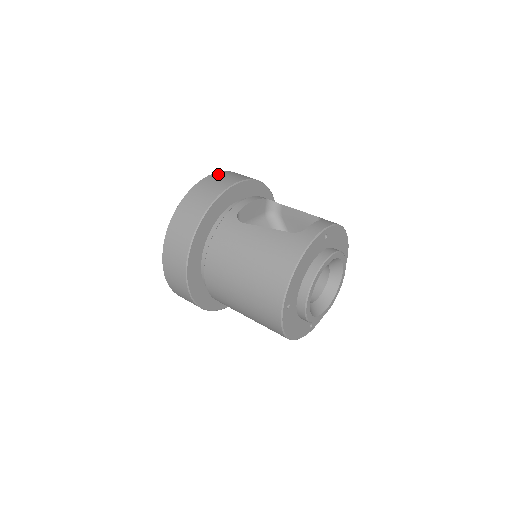
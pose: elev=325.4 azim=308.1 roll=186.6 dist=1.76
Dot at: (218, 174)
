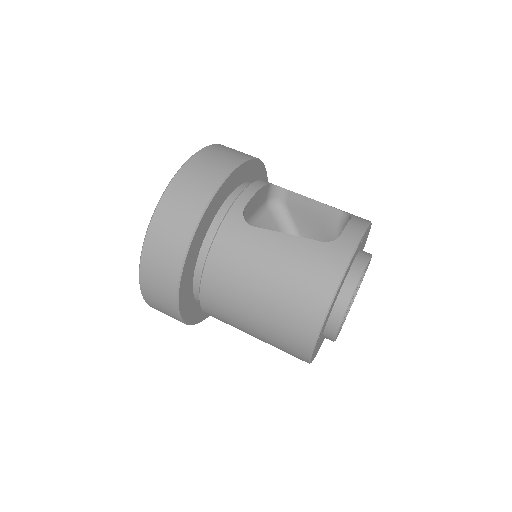
Dot at: (206, 152)
